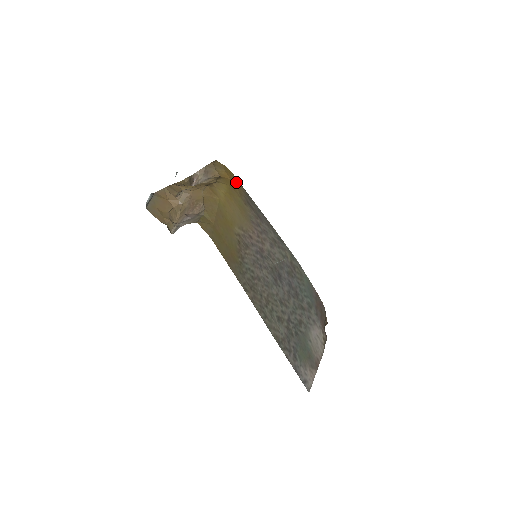
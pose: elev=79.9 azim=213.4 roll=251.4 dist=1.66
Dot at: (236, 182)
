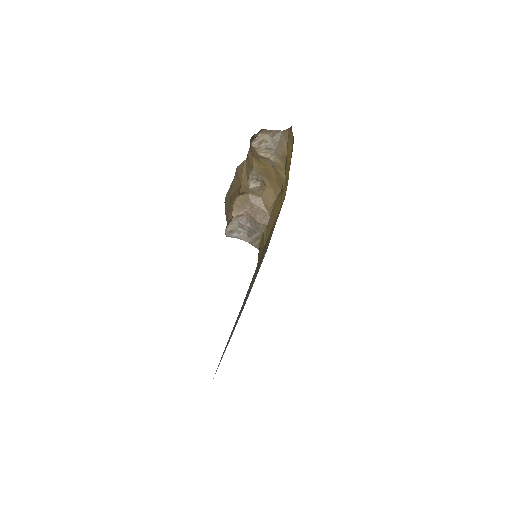
Dot at: occluded
